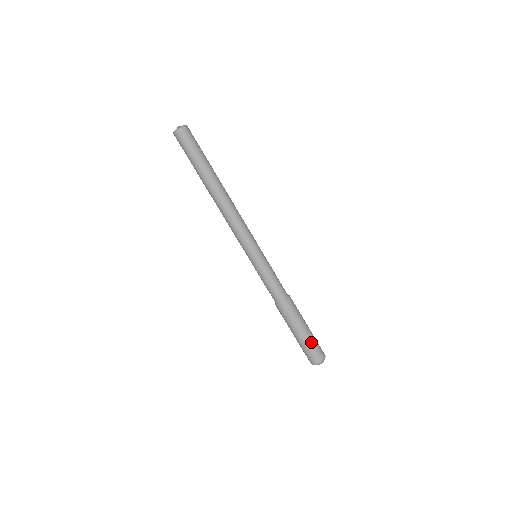
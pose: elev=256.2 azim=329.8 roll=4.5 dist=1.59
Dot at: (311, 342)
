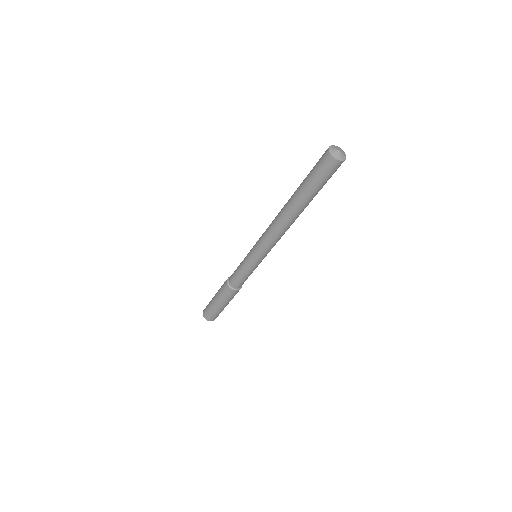
Dot at: occluded
